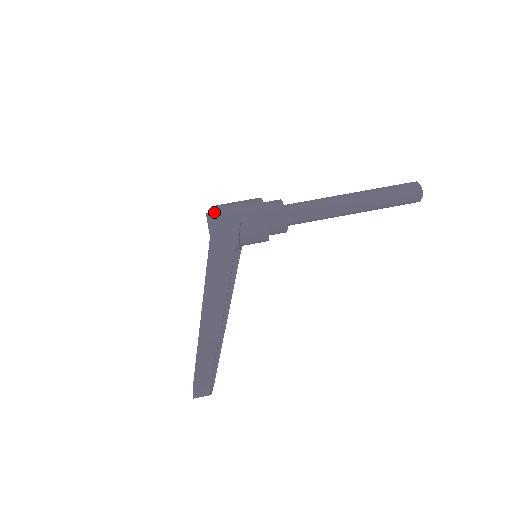
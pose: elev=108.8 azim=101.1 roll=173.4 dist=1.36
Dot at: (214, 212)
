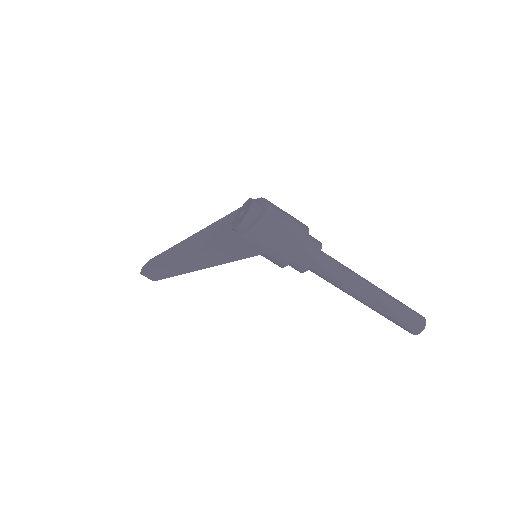
Dot at: (247, 233)
